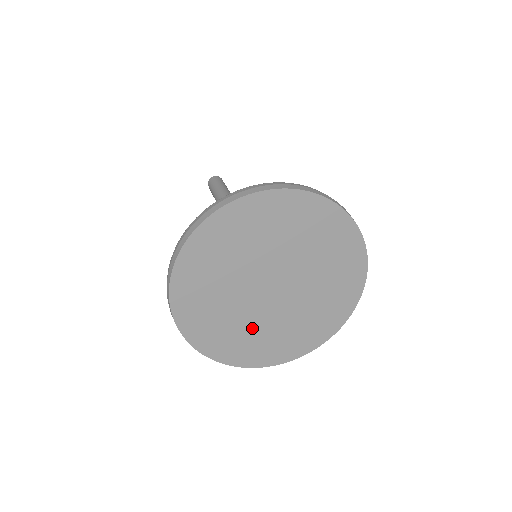
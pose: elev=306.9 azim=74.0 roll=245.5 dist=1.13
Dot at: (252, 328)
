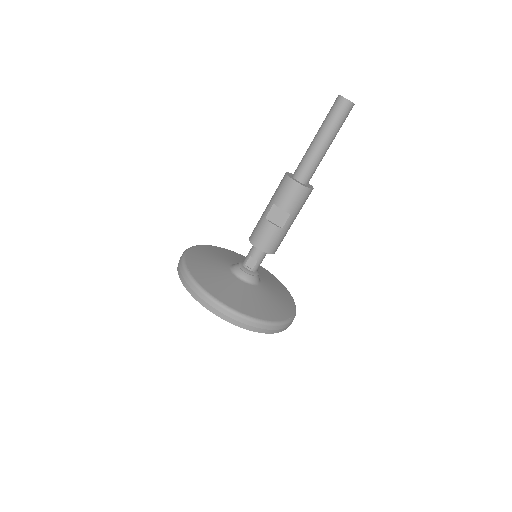
Dot at: occluded
